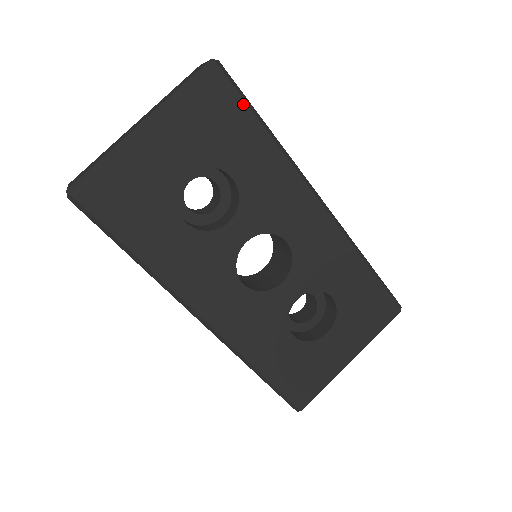
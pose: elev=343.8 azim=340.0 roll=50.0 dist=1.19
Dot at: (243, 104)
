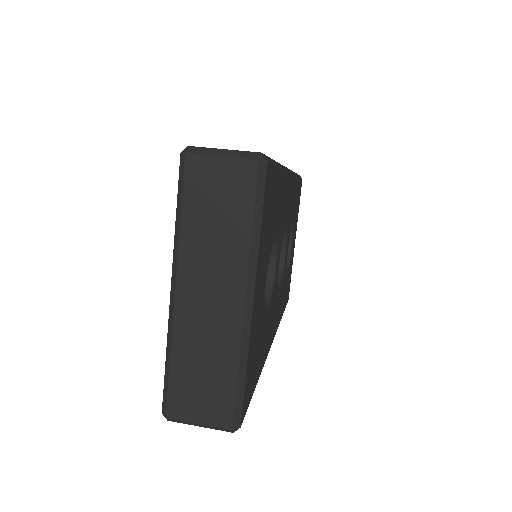
Dot at: (275, 170)
